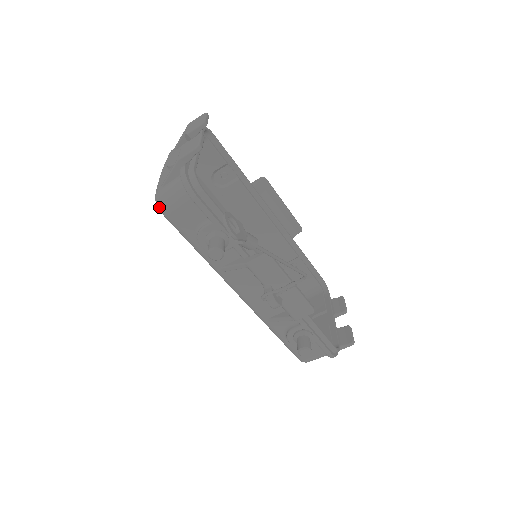
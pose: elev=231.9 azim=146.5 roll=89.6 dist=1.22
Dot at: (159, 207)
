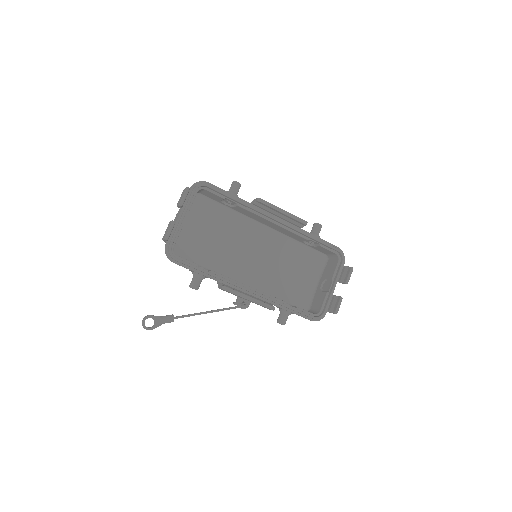
Dot at: occluded
